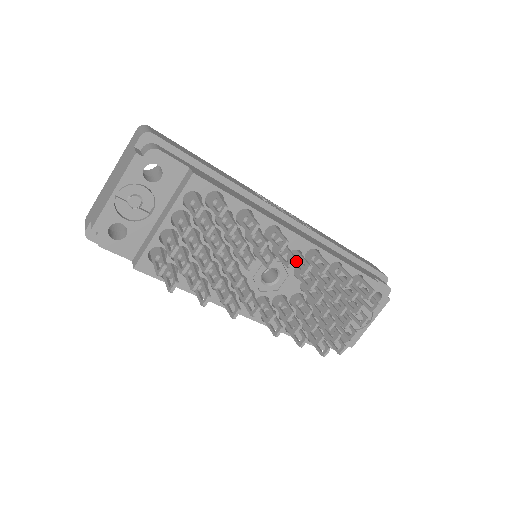
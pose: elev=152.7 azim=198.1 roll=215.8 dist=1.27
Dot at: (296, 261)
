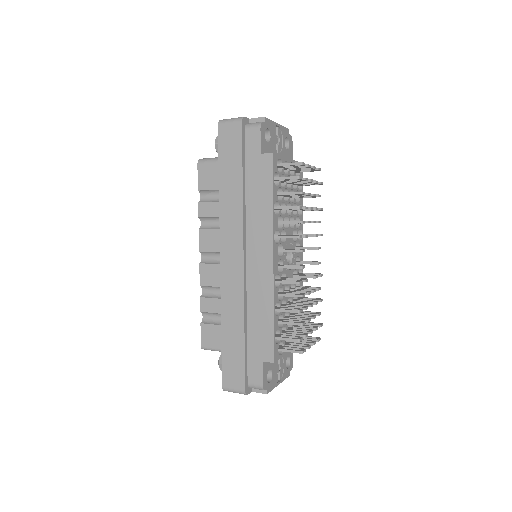
Dot at: occluded
